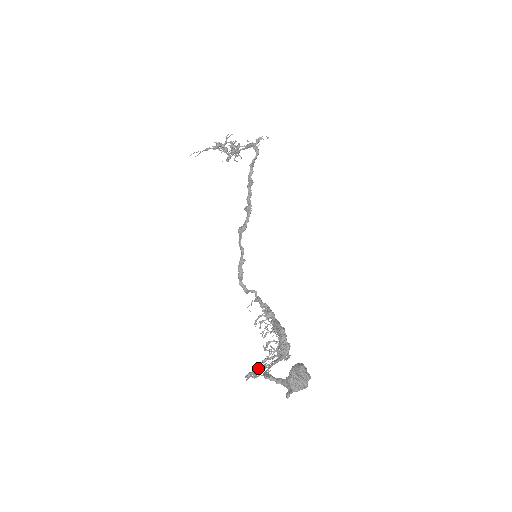
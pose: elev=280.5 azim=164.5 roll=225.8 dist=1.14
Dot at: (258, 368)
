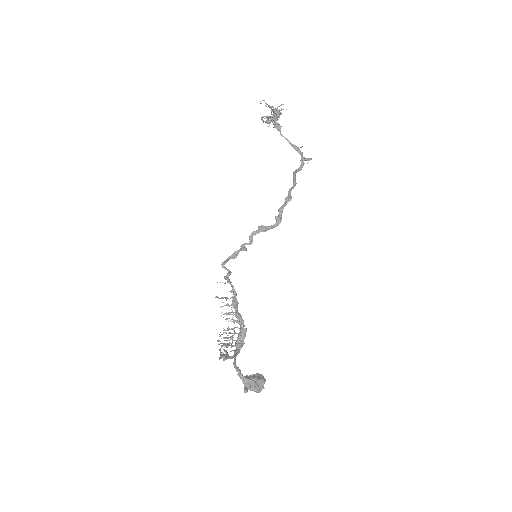
Dot at: (227, 353)
